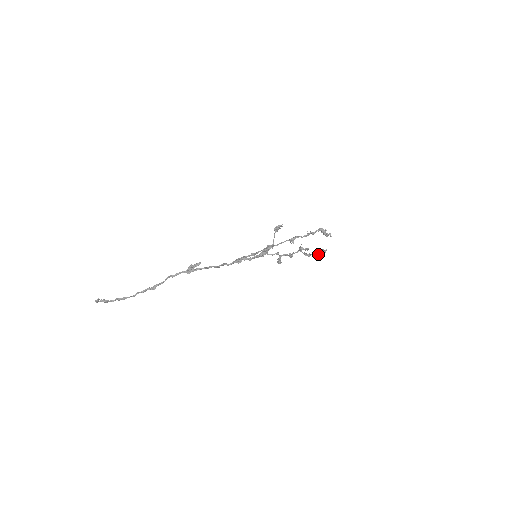
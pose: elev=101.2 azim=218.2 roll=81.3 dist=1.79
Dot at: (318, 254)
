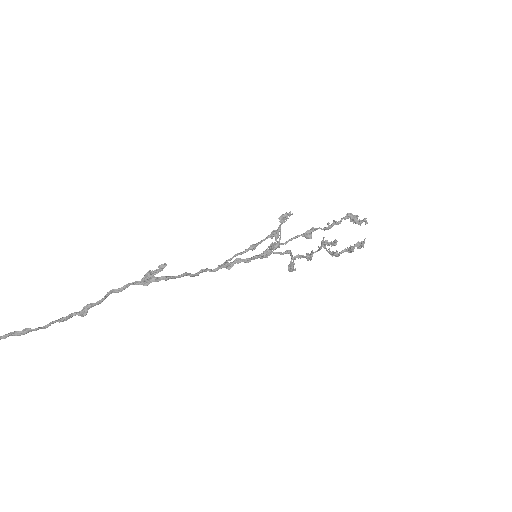
Dot at: (351, 250)
